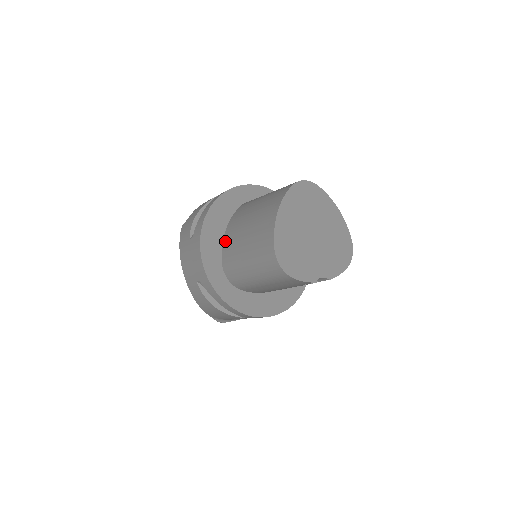
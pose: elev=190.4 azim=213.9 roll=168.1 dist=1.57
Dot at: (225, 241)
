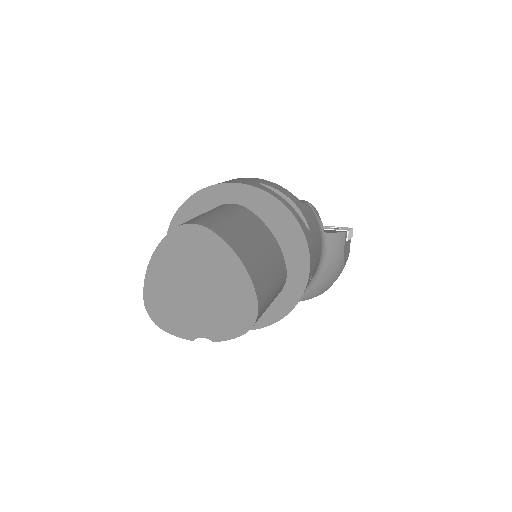
Dot at: occluded
